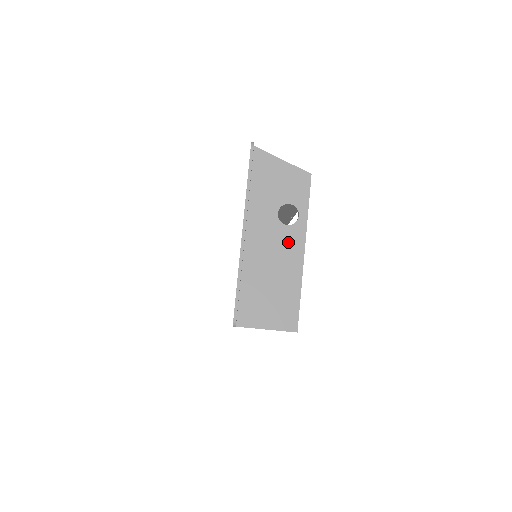
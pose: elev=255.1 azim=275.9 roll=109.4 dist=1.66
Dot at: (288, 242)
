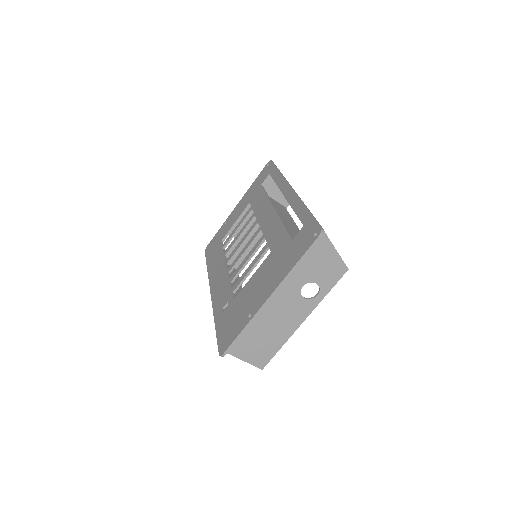
Dot at: (296, 310)
